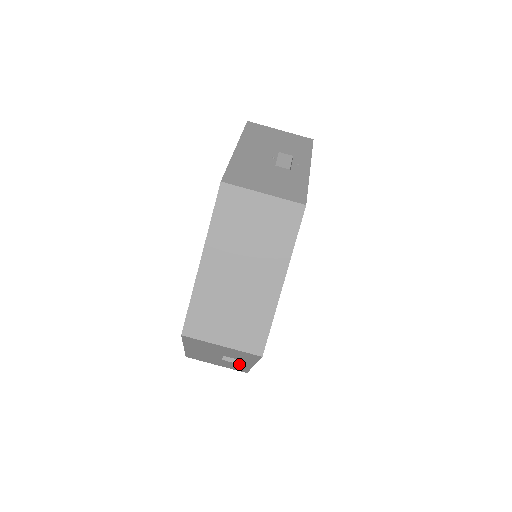
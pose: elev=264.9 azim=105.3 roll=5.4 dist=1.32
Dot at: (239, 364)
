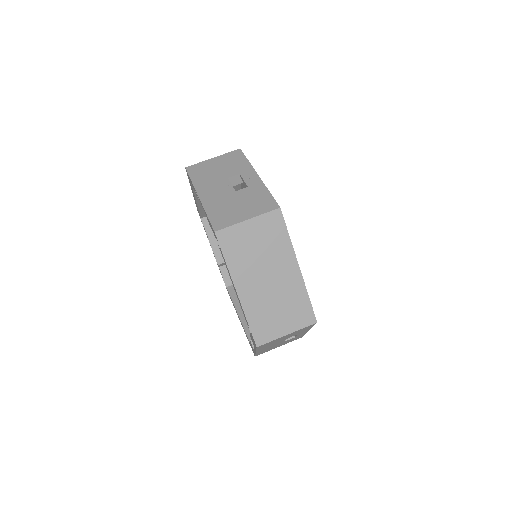
Dot at: occluded
